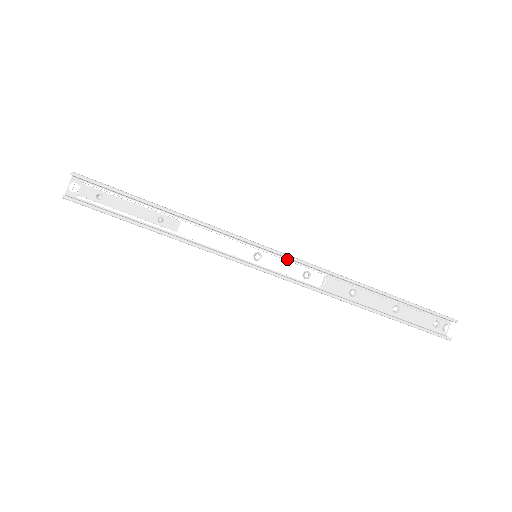
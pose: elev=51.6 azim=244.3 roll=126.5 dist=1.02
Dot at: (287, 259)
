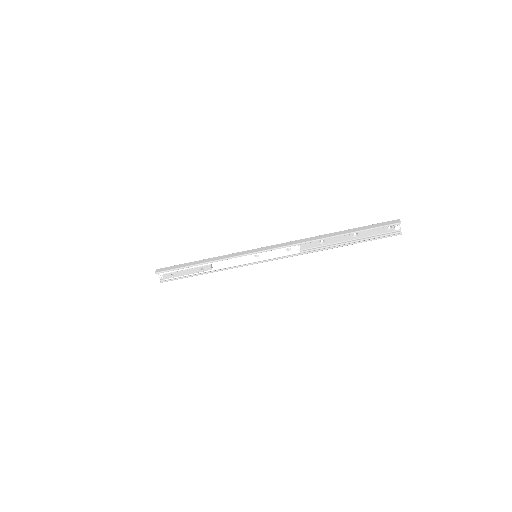
Dot at: (271, 251)
